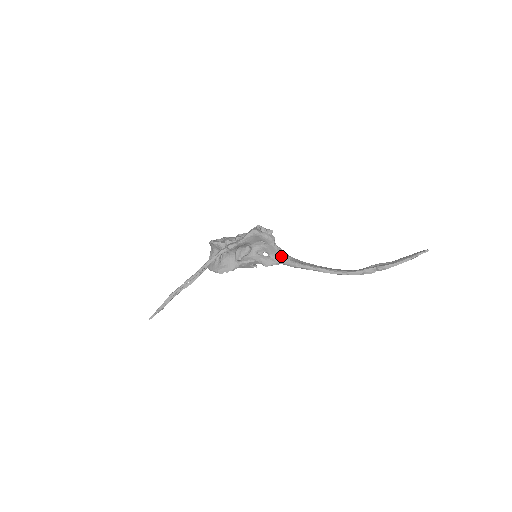
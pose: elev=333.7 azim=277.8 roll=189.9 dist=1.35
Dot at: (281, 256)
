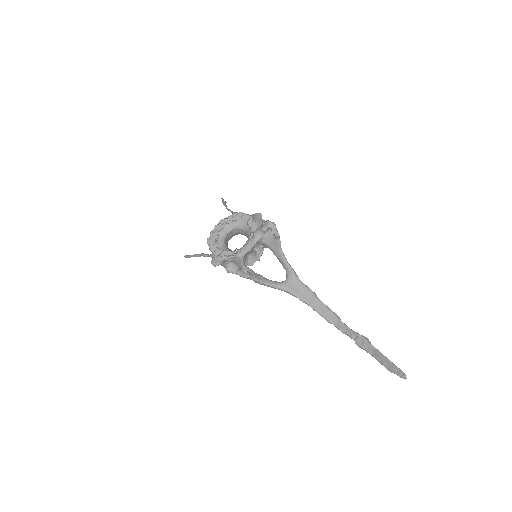
Dot at: (263, 284)
